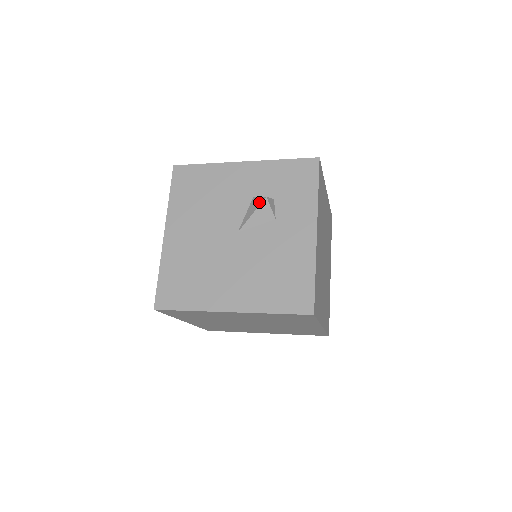
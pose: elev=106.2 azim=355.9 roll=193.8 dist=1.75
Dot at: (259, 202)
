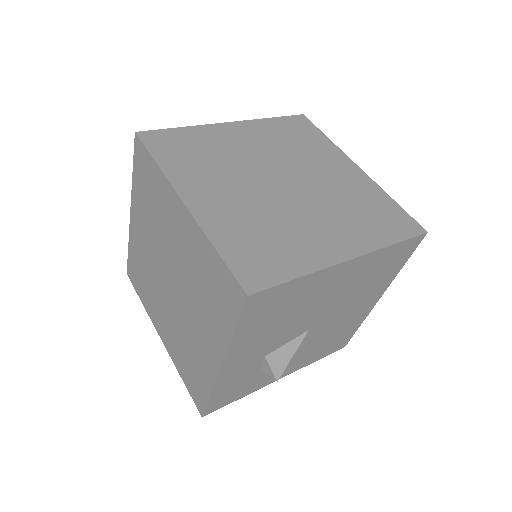
Dot at: occluded
